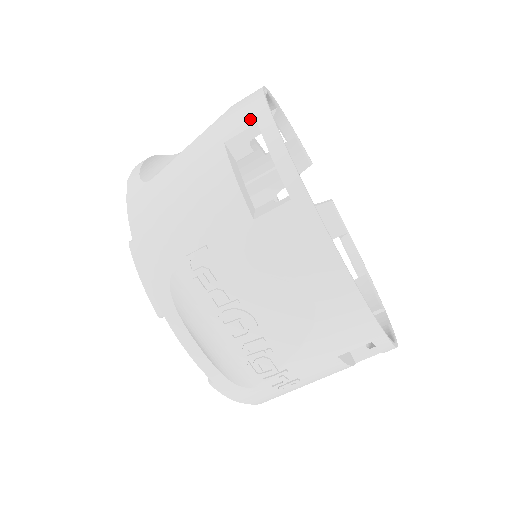
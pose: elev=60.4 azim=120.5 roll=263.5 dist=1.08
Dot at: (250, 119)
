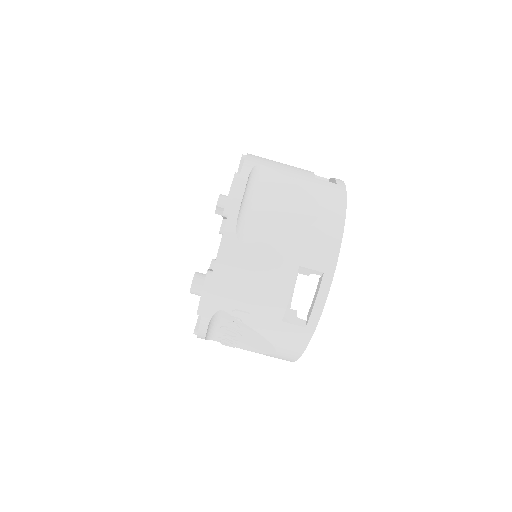
Dot at: (322, 264)
